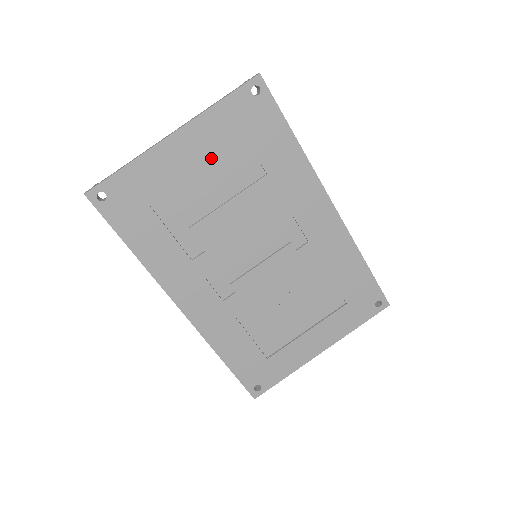
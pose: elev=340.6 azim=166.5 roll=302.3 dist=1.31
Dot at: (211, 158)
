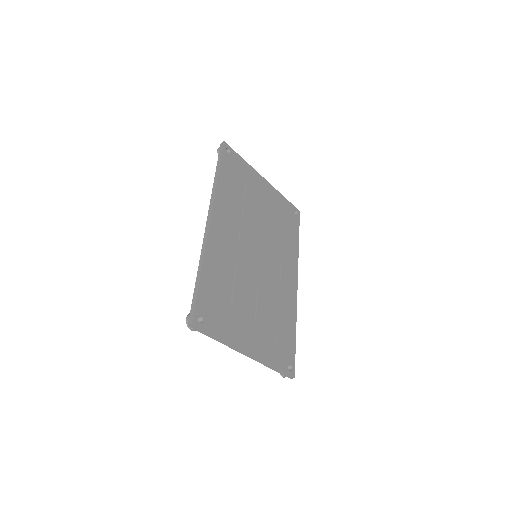
Dot at: (270, 203)
